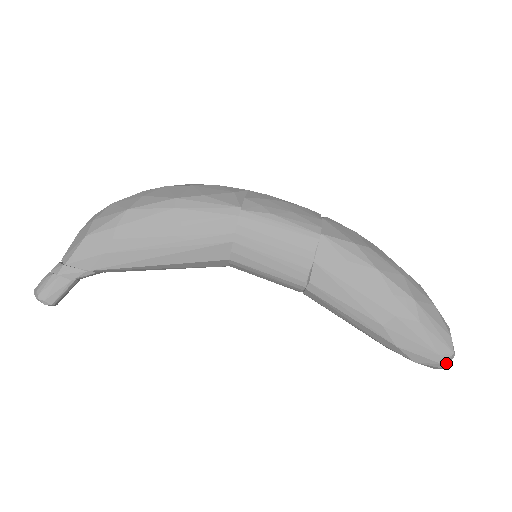
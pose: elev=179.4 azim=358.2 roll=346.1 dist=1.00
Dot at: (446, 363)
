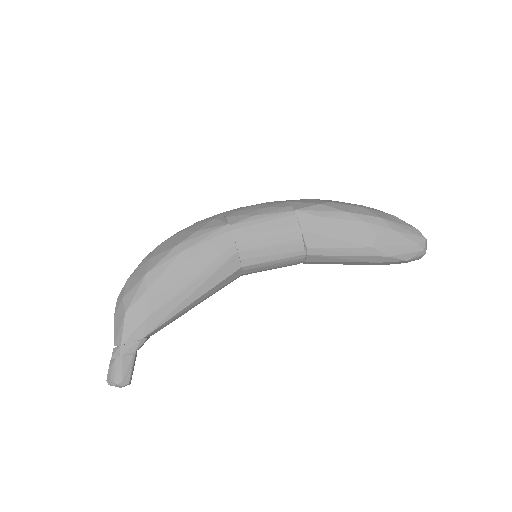
Dot at: (425, 248)
